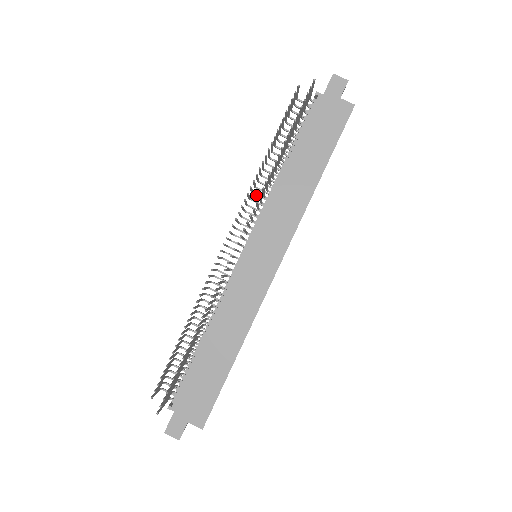
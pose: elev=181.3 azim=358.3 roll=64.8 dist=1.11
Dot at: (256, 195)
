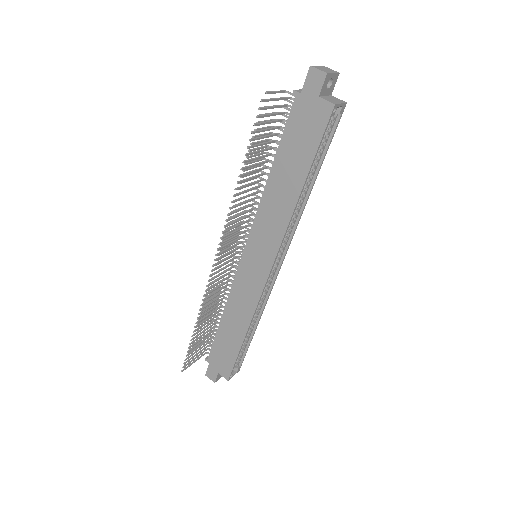
Dot at: (256, 196)
